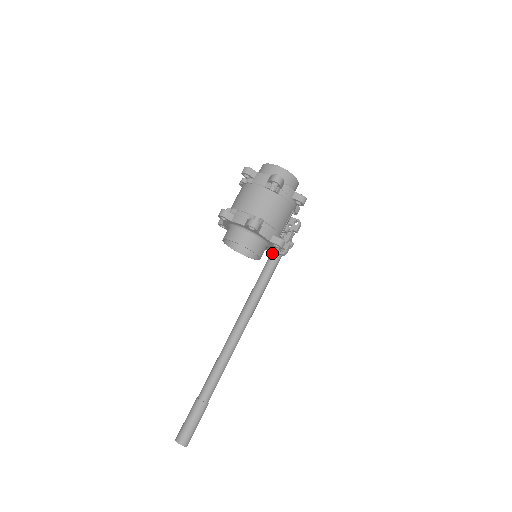
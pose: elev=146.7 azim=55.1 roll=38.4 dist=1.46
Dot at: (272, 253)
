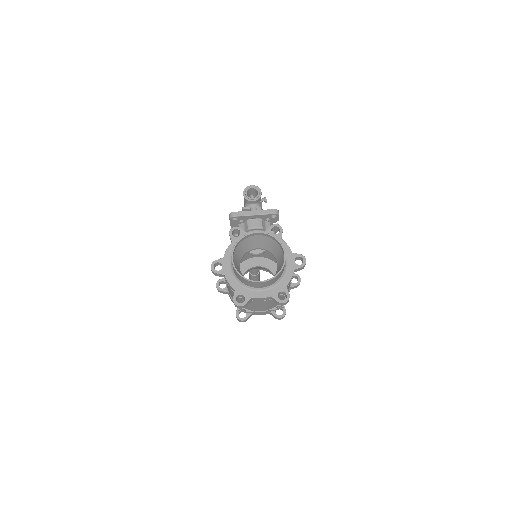
Dot at: occluded
